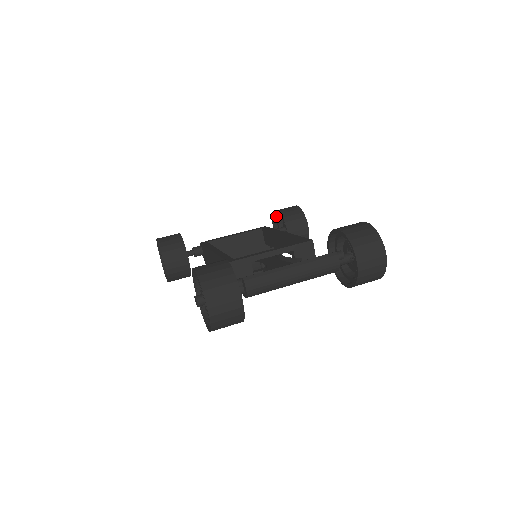
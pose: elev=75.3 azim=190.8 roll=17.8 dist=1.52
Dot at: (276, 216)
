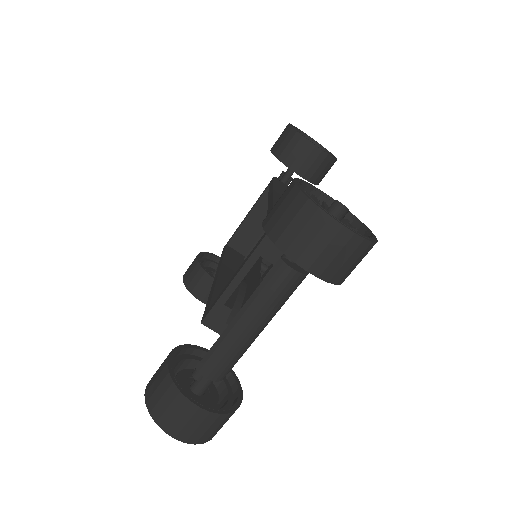
Dot at: occluded
